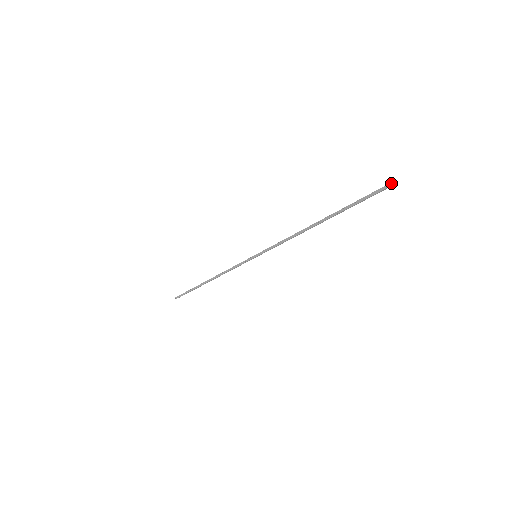
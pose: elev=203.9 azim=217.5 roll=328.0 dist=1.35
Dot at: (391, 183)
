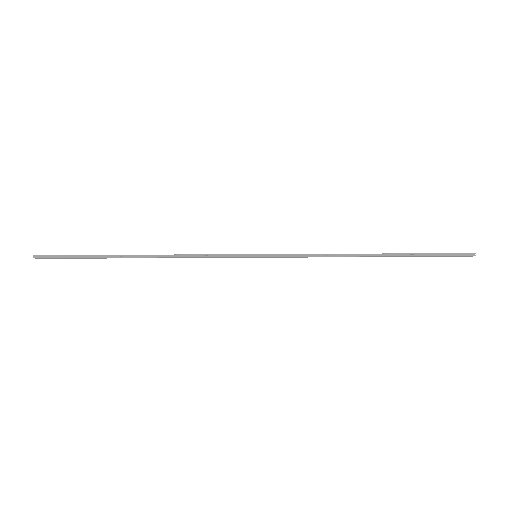
Dot at: (473, 253)
